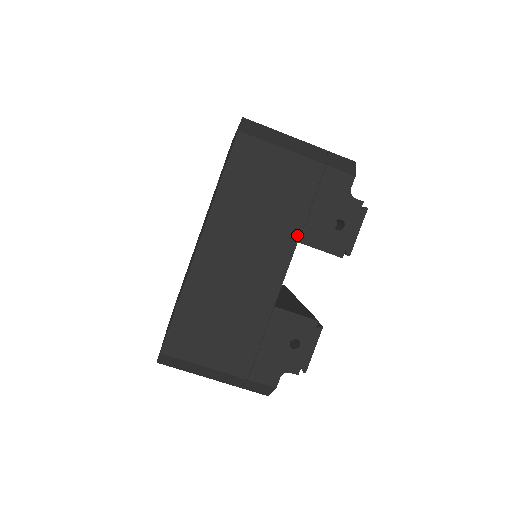
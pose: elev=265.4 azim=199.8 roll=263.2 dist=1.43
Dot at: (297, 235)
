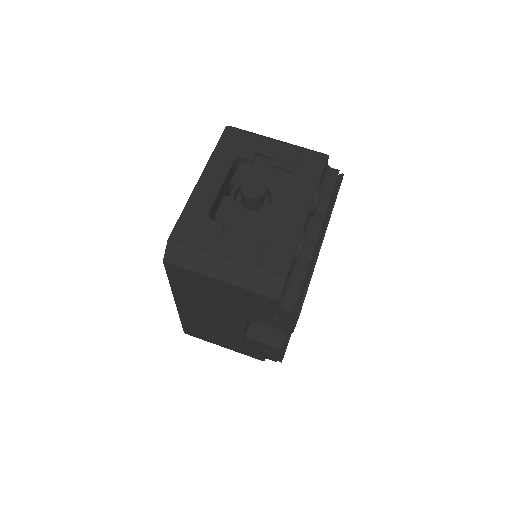
Dot at: (244, 315)
